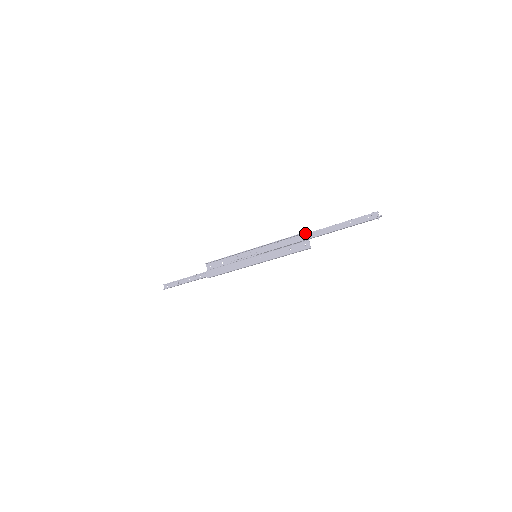
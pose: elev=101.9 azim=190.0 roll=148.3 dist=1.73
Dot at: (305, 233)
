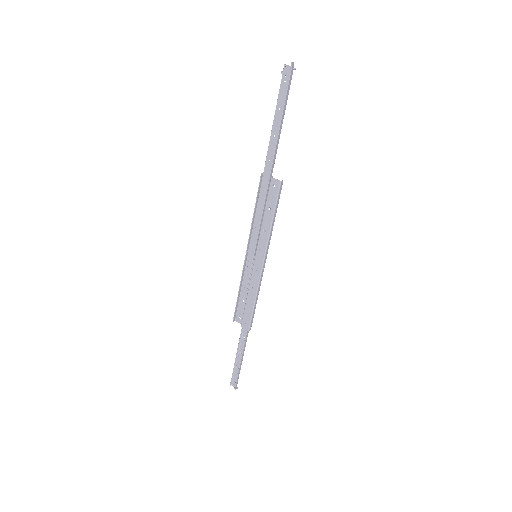
Dot at: (262, 178)
